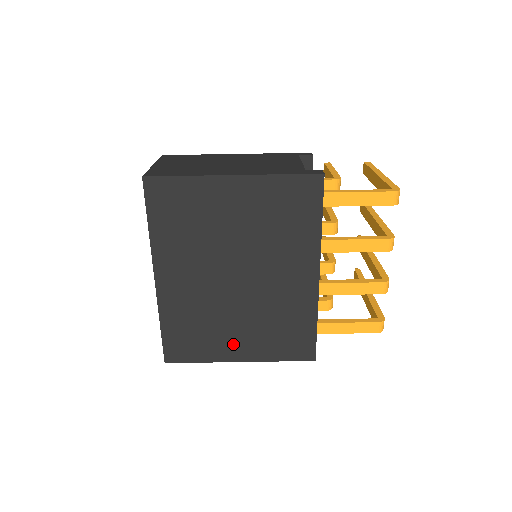
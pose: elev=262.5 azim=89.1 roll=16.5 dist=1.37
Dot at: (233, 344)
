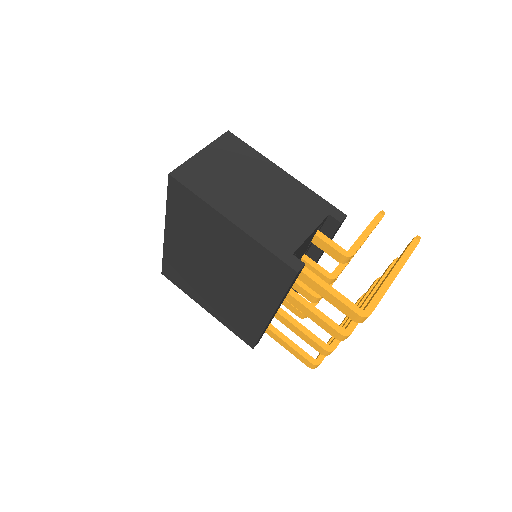
Dot at: (204, 300)
